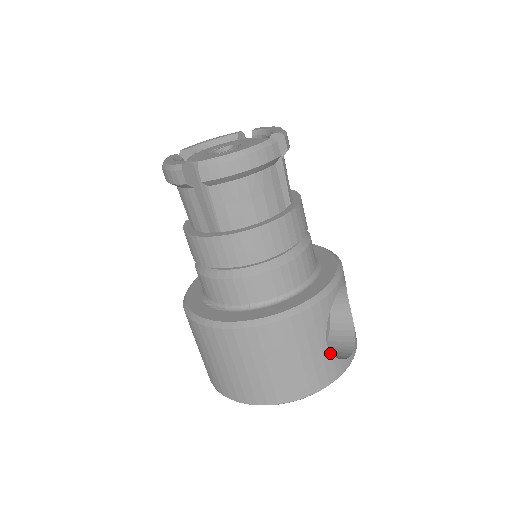
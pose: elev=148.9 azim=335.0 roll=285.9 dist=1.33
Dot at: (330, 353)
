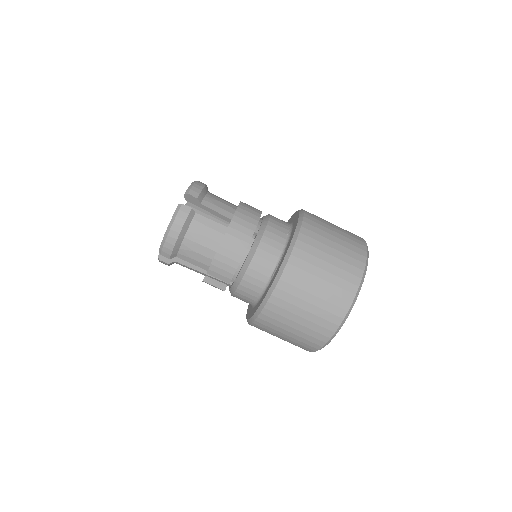
Dot at: occluded
